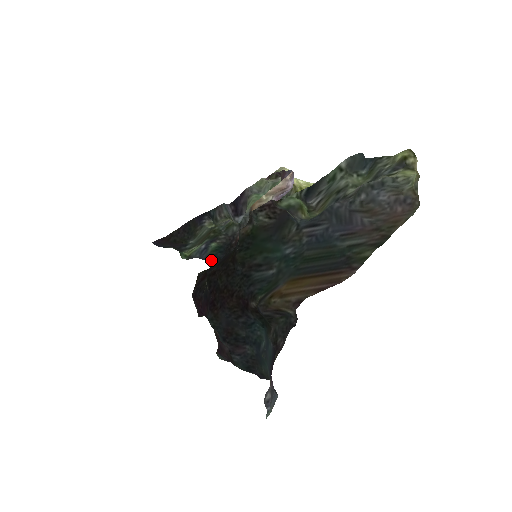
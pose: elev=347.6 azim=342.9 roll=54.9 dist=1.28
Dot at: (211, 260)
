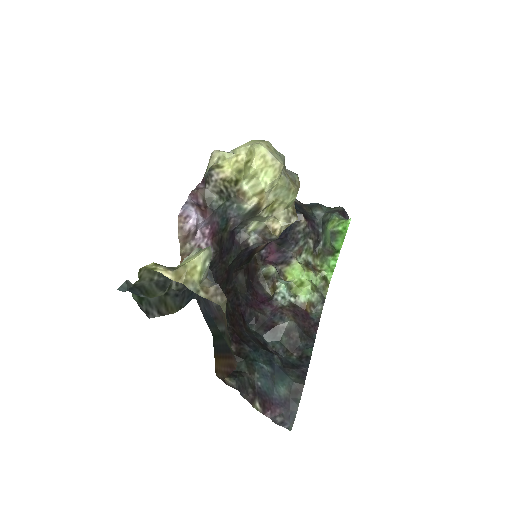
Dot at: occluded
